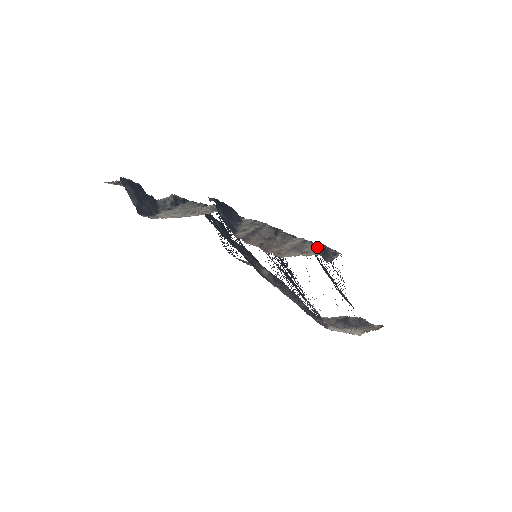
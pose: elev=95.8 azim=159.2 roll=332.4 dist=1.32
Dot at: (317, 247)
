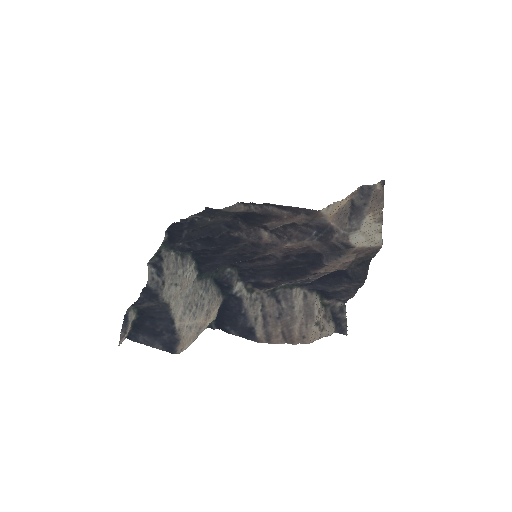
Dot at: (325, 316)
